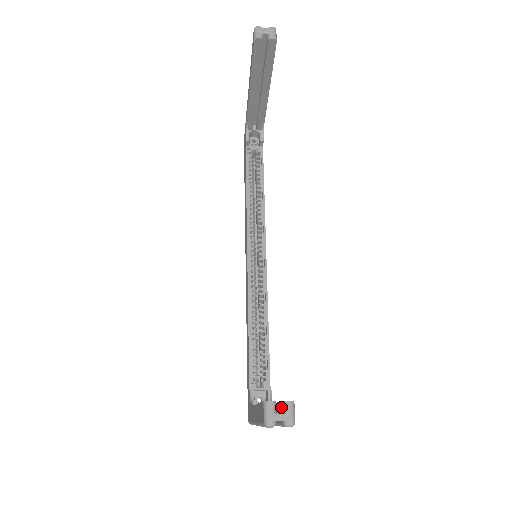
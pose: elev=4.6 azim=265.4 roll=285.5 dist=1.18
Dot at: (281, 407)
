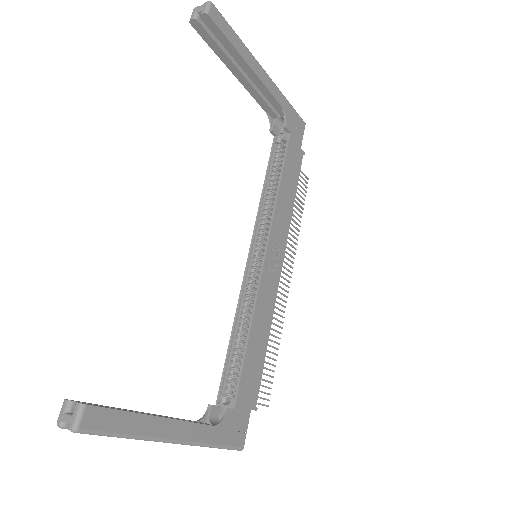
Dot at: (80, 409)
